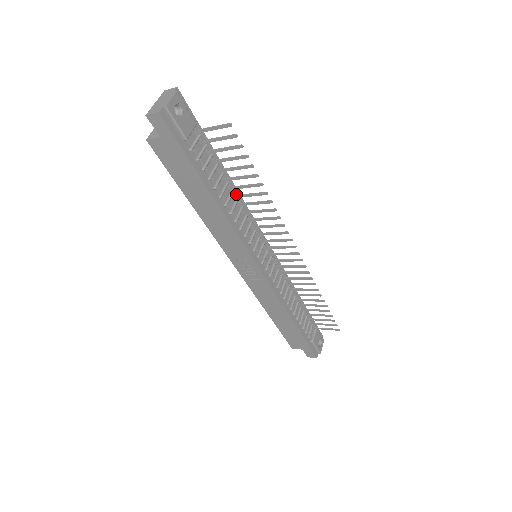
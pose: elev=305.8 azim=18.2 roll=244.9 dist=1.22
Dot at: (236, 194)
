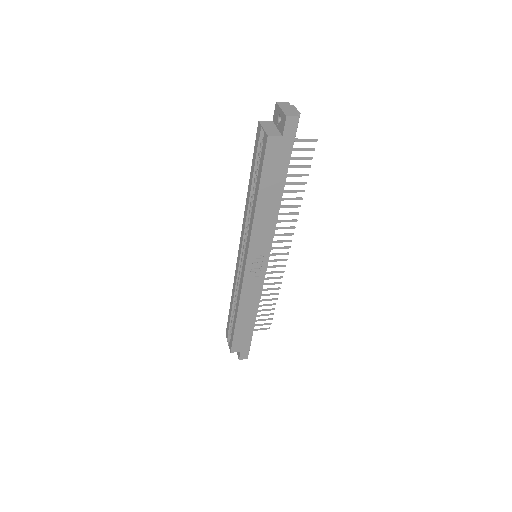
Dot at: occluded
